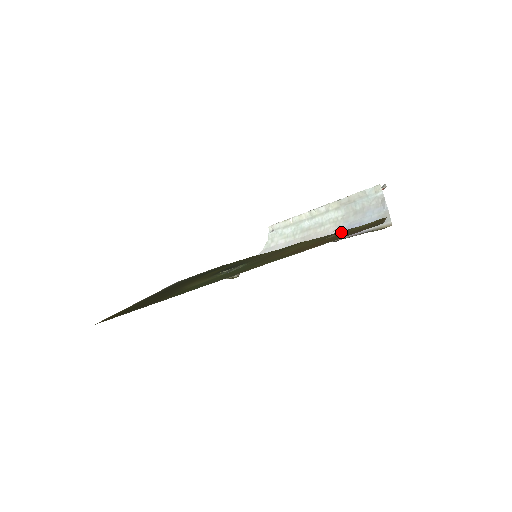
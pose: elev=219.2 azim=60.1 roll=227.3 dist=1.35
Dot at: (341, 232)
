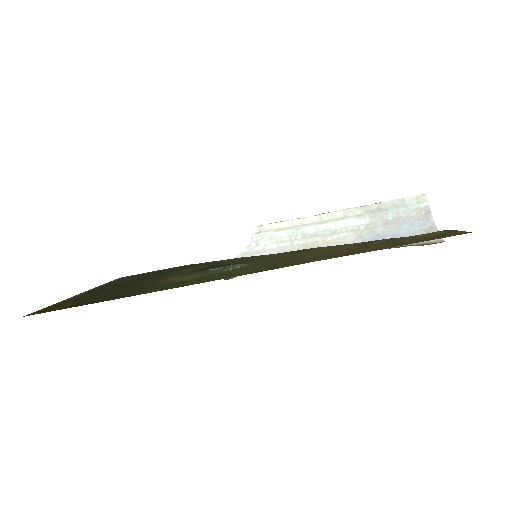
Dot at: (385, 240)
